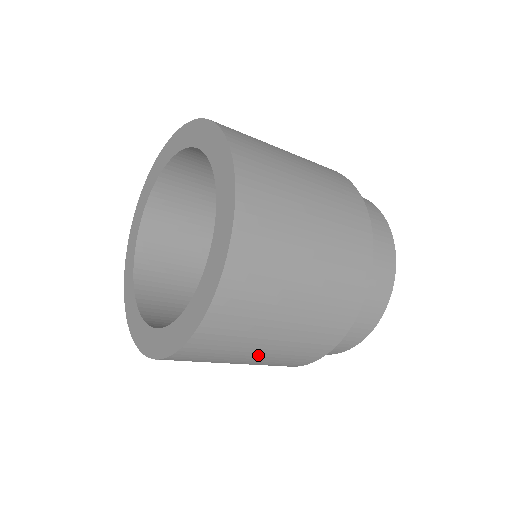
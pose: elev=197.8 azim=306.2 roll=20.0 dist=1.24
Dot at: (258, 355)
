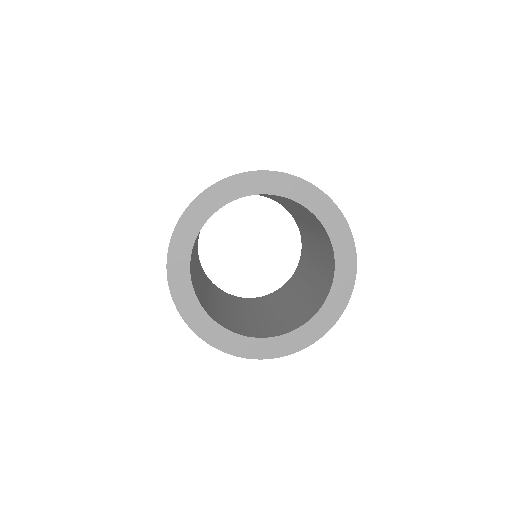
Dot at: occluded
